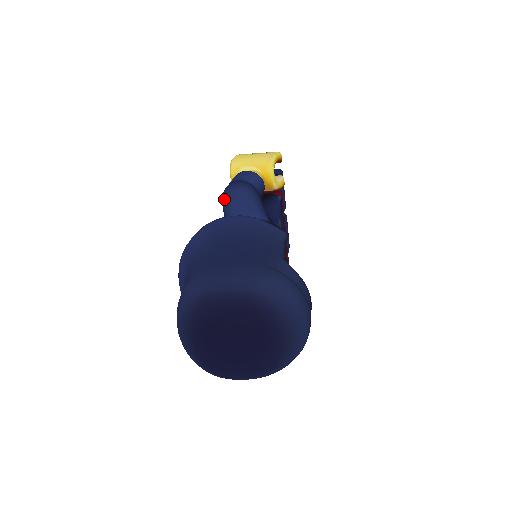
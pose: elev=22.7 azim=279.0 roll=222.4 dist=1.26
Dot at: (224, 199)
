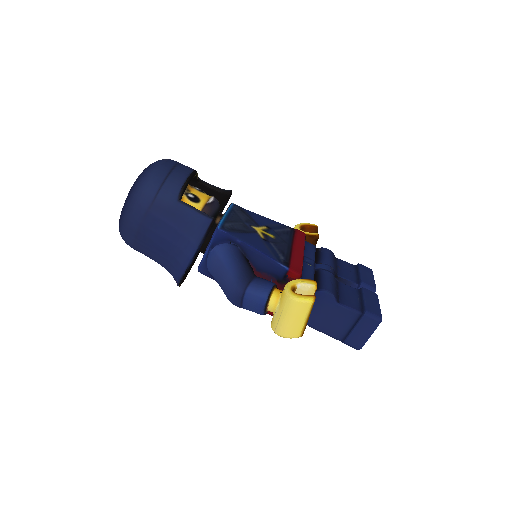
Dot at: occluded
